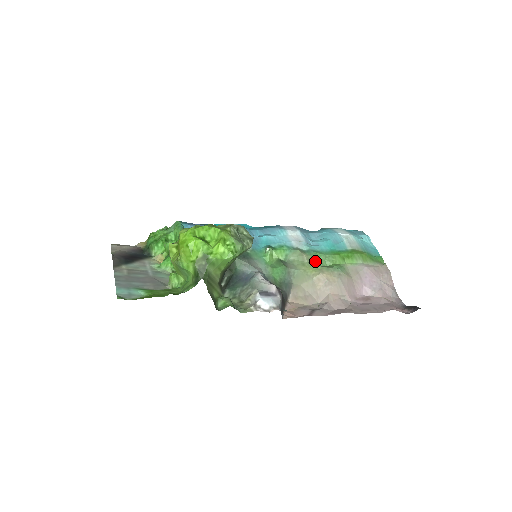
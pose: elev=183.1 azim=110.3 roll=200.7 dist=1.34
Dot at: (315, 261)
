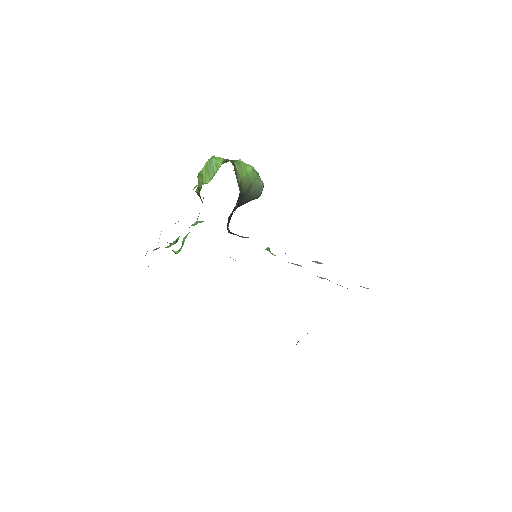
Dot at: occluded
